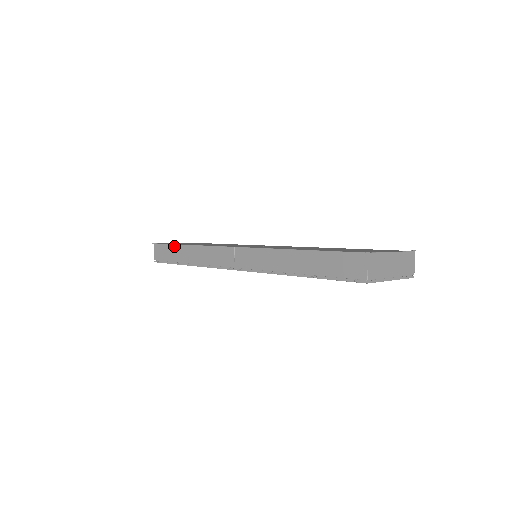
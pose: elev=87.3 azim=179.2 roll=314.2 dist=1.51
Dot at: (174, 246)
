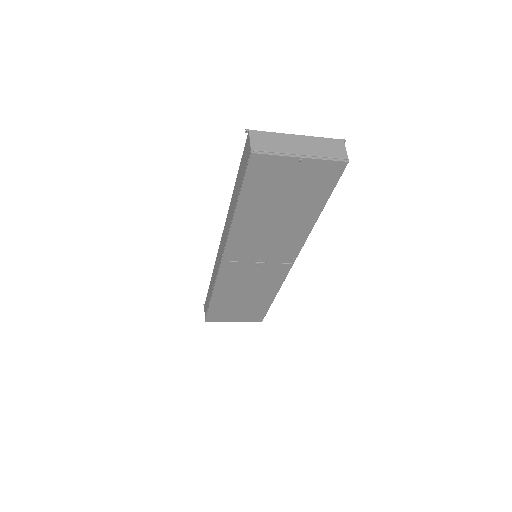
Dot at: (208, 291)
